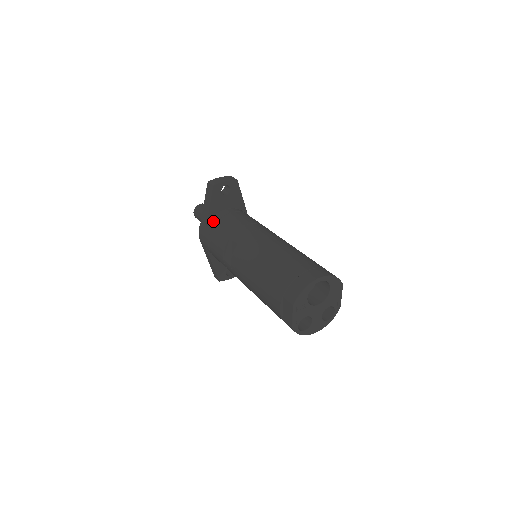
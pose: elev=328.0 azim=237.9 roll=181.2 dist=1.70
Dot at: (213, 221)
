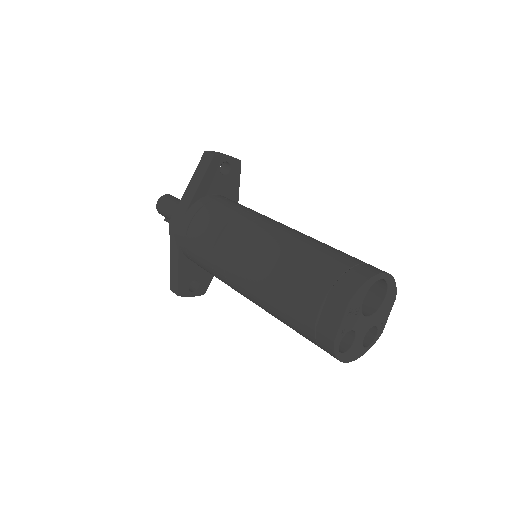
Dot at: (200, 202)
